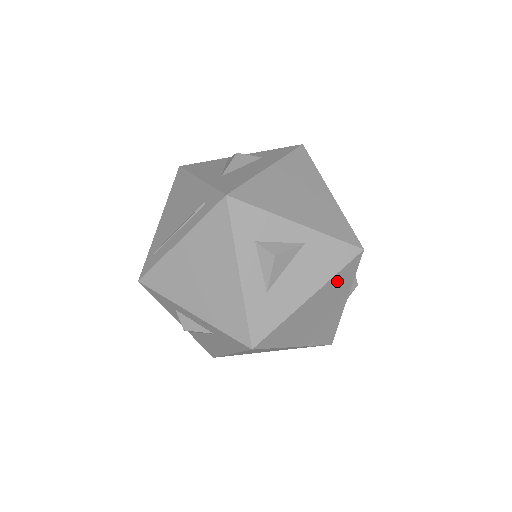
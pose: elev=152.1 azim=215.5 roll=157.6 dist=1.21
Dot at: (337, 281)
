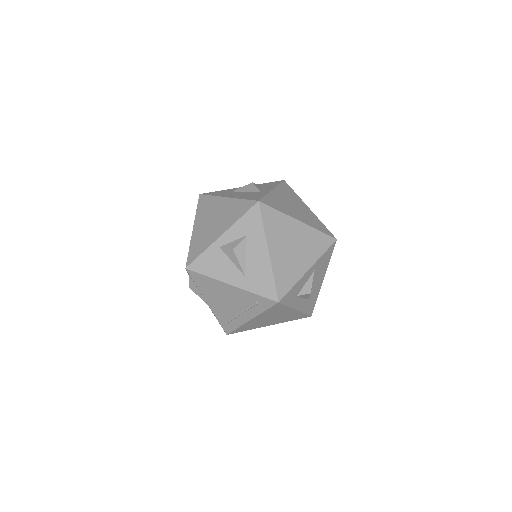
Dot at: occluded
